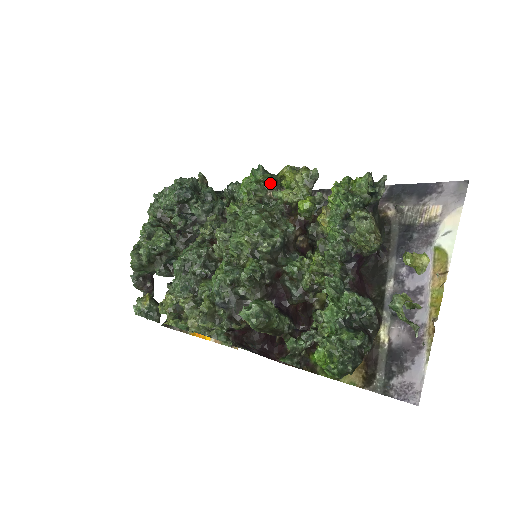
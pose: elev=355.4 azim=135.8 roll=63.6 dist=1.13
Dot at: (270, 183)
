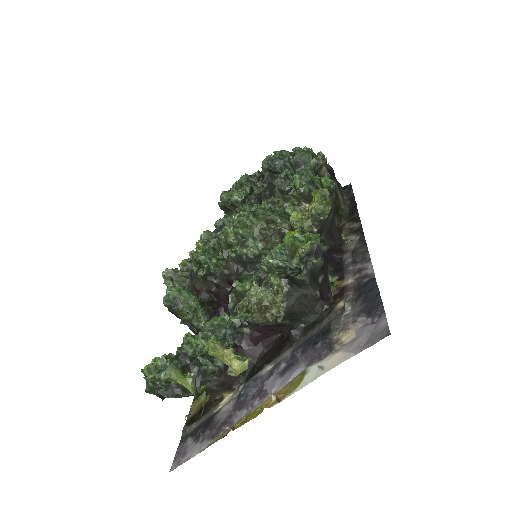
Dot at: (304, 196)
